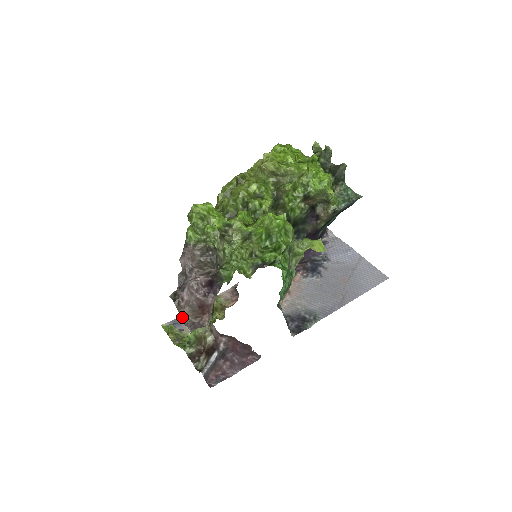
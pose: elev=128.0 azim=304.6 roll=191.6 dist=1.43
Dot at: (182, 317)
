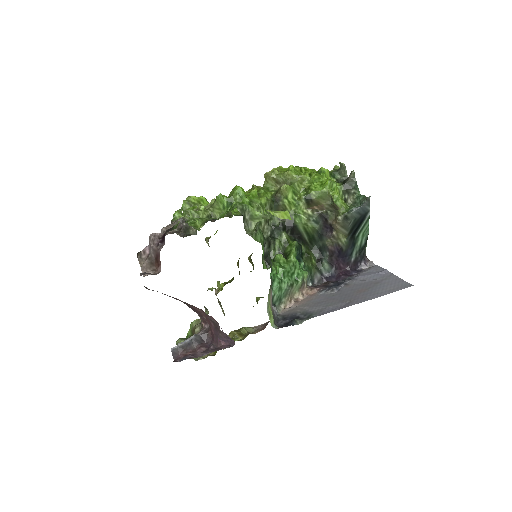
Dot at: (142, 269)
